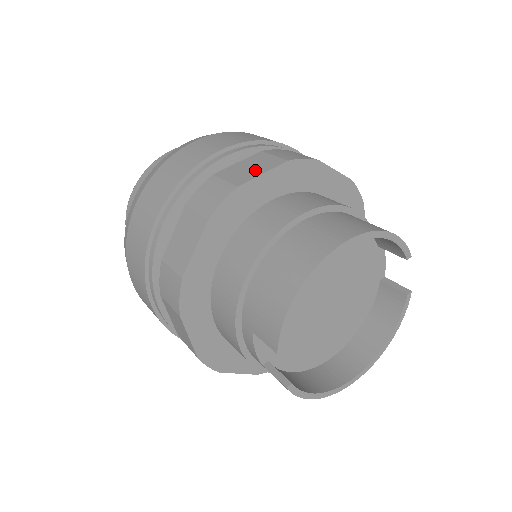
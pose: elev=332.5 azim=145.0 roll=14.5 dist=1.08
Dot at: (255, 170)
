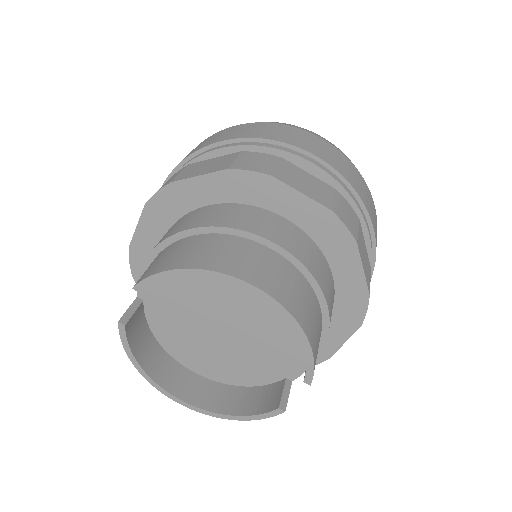
Dot at: (303, 186)
